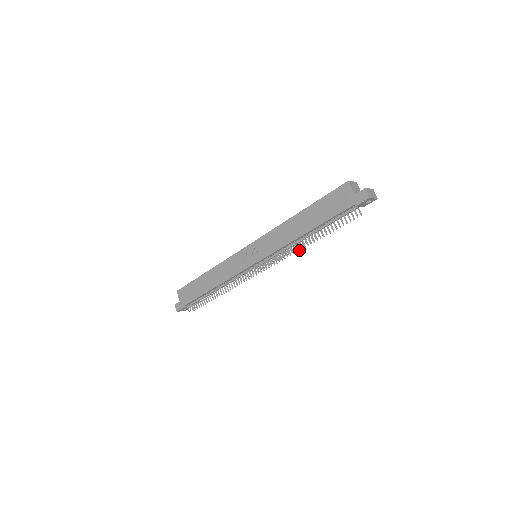
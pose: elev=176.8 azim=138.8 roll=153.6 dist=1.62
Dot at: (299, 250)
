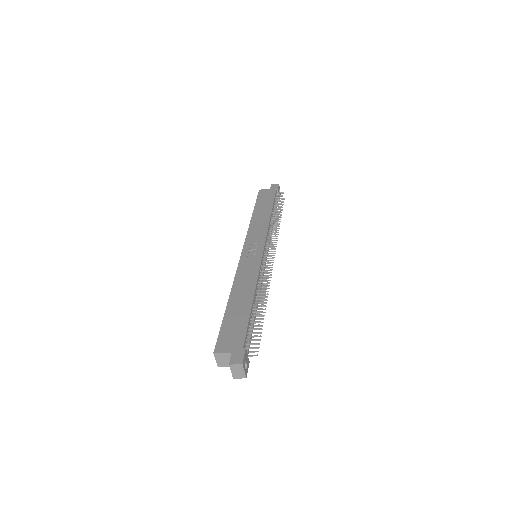
Dot at: (278, 230)
